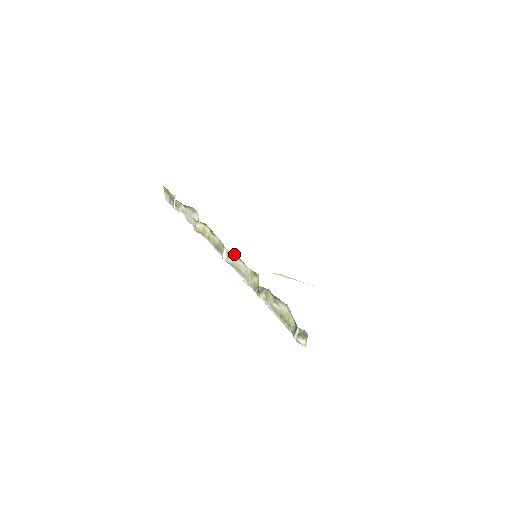
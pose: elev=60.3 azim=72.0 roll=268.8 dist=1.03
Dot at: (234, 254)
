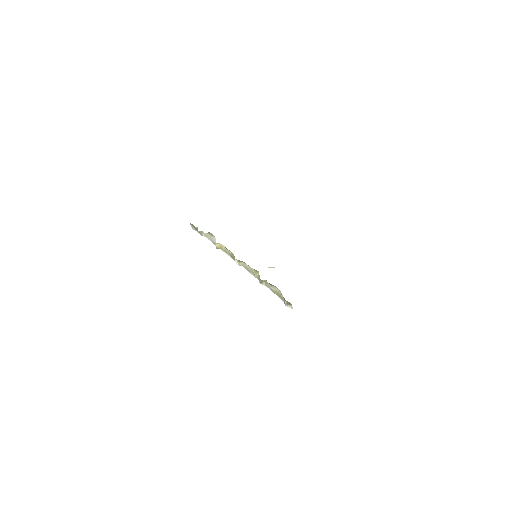
Dot at: (241, 261)
